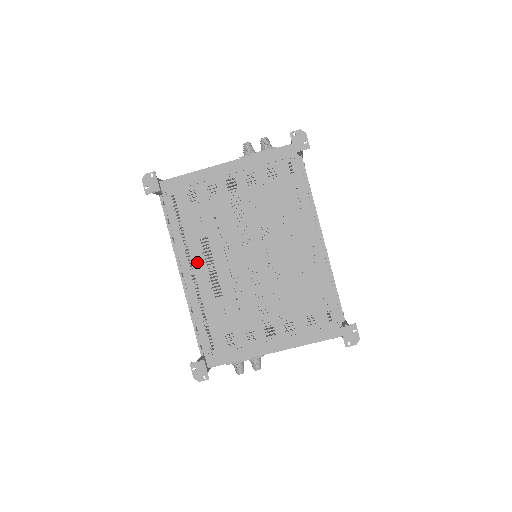
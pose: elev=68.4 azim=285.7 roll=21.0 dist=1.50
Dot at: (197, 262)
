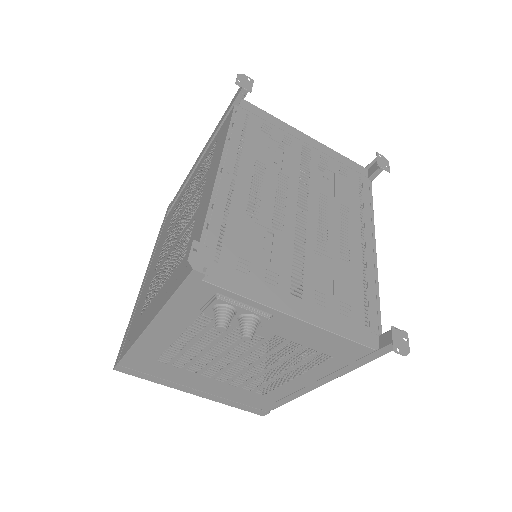
Dot at: (244, 173)
